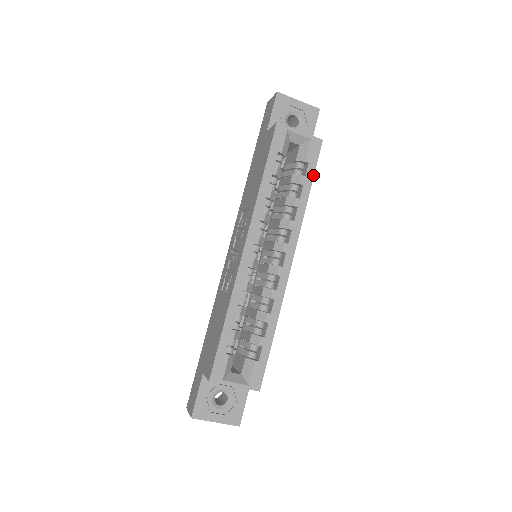
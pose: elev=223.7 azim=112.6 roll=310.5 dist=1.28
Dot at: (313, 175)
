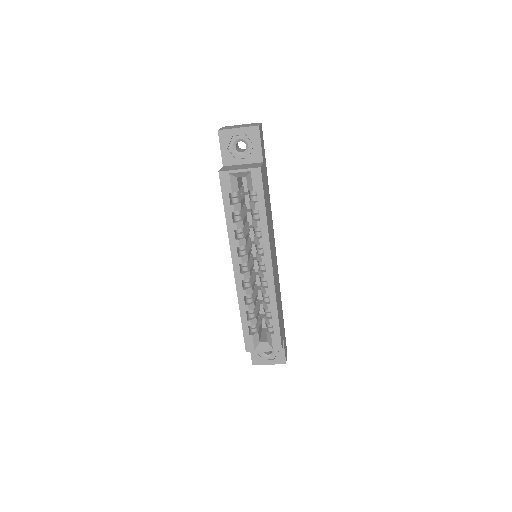
Dot at: (263, 199)
